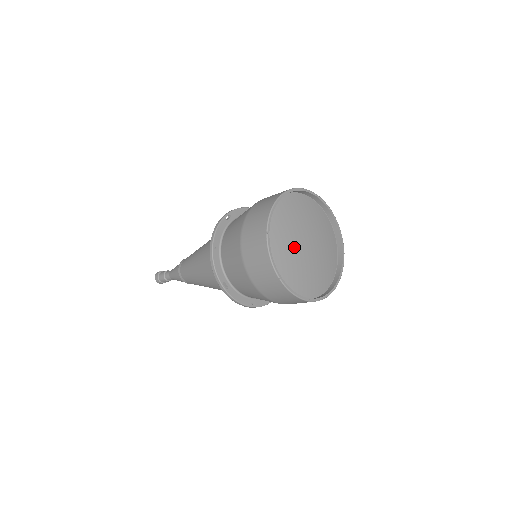
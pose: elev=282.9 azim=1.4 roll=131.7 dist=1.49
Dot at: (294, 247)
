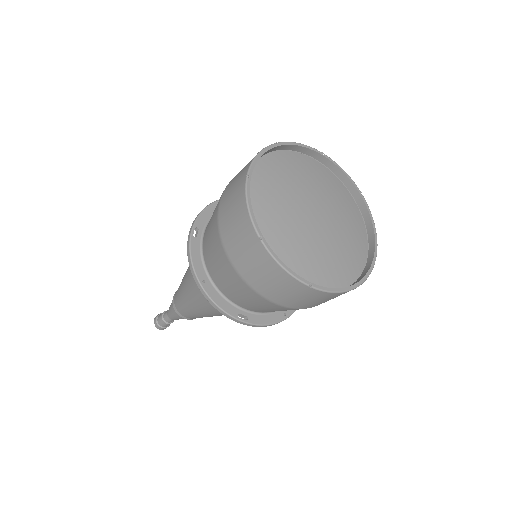
Dot at: (296, 195)
